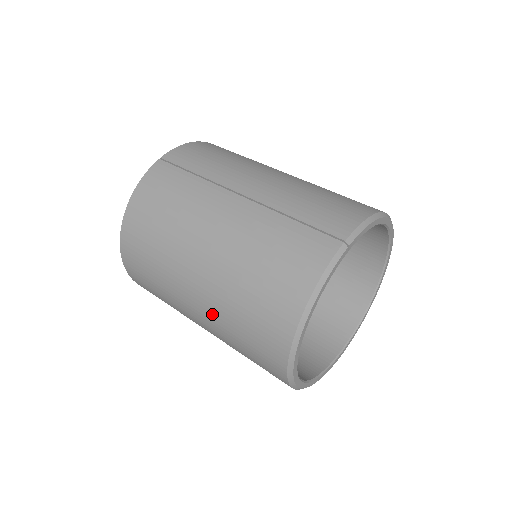
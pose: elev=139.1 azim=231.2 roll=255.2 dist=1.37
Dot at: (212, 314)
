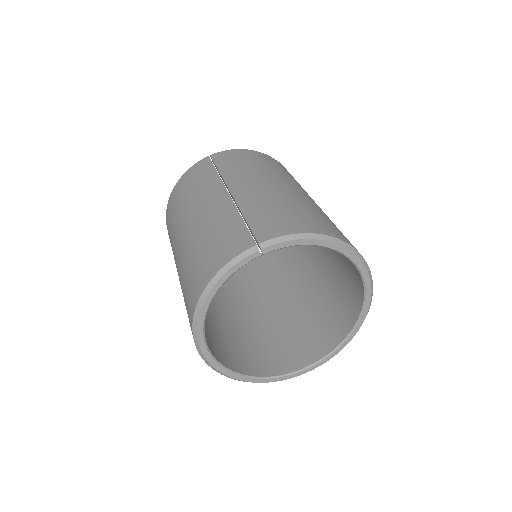
Dot at: (180, 282)
